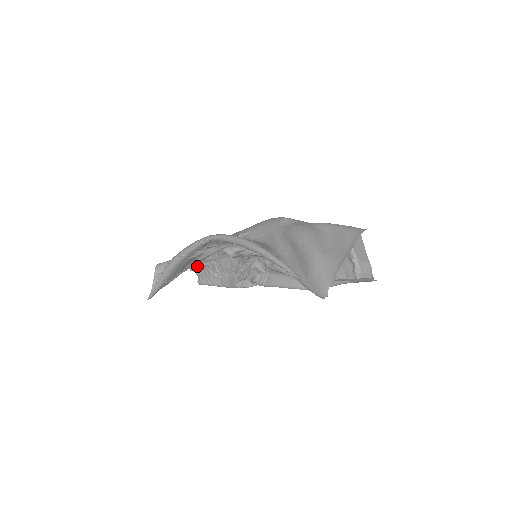
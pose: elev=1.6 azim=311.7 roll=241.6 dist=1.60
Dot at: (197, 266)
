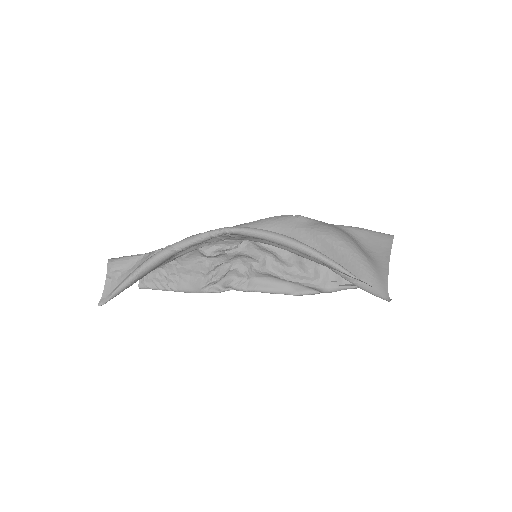
Dot at: occluded
